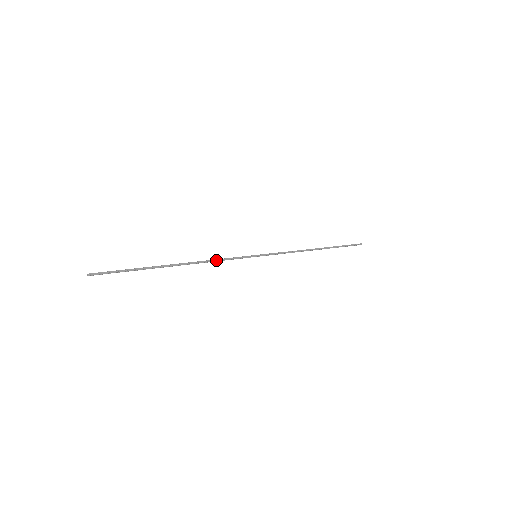
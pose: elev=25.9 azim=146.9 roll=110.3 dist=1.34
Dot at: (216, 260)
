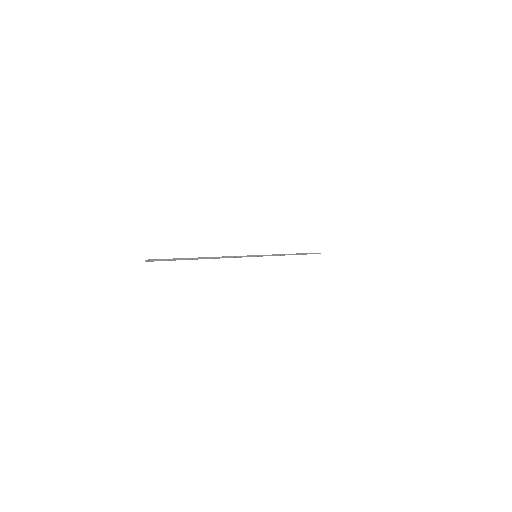
Dot at: (231, 257)
